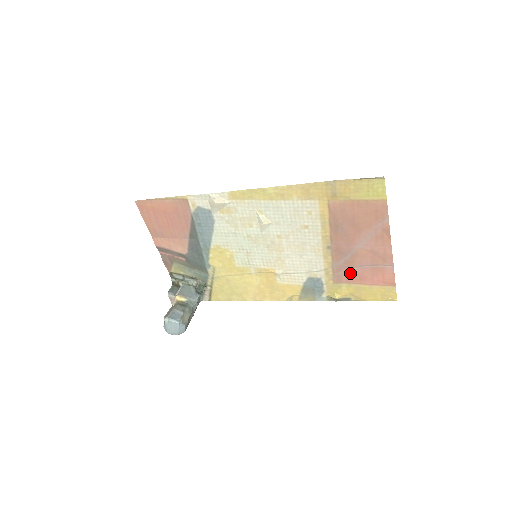
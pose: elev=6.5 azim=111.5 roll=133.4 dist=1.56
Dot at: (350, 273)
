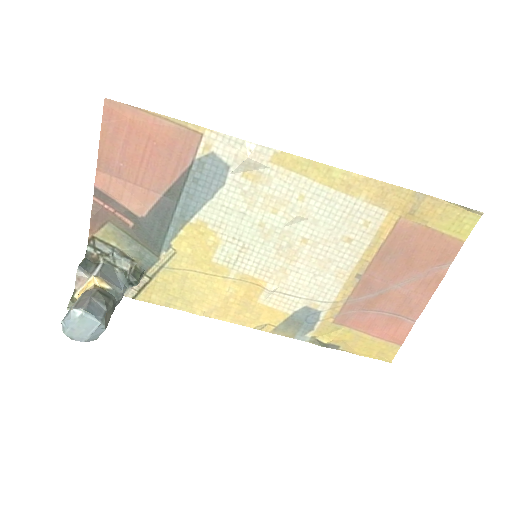
Dot at: (361, 316)
